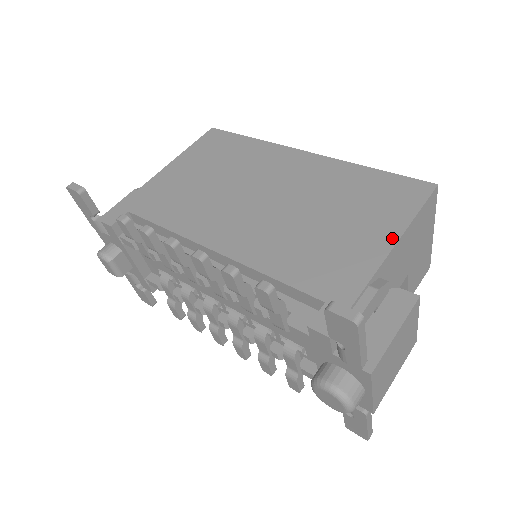
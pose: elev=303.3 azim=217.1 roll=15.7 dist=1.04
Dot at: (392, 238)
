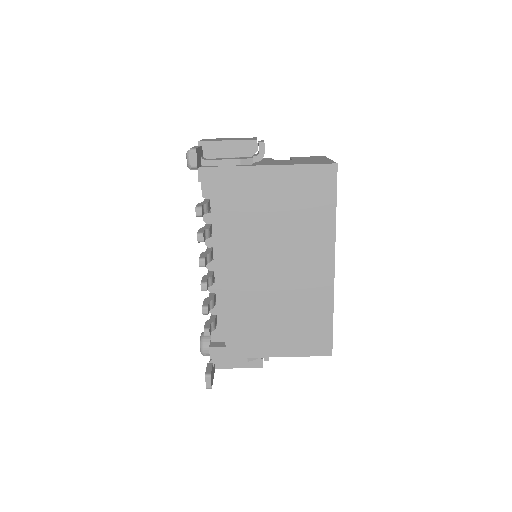
Dot at: (281, 354)
